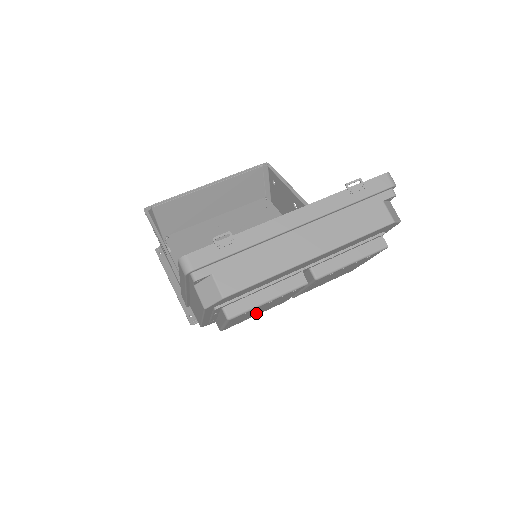
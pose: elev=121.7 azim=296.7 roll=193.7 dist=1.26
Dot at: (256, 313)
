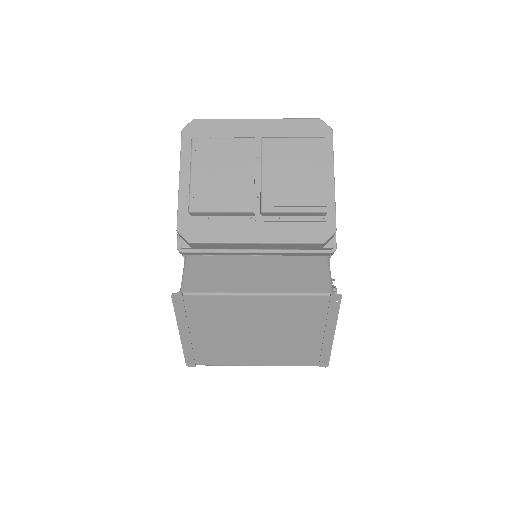
Dot at: (221, 190)
